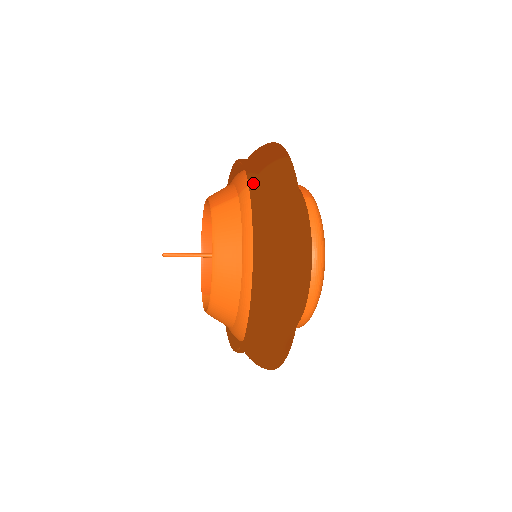
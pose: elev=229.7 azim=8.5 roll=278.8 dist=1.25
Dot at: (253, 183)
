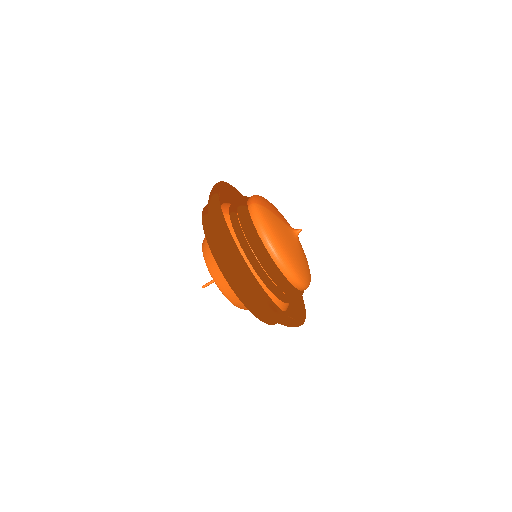
Dot at: (204, 222)
